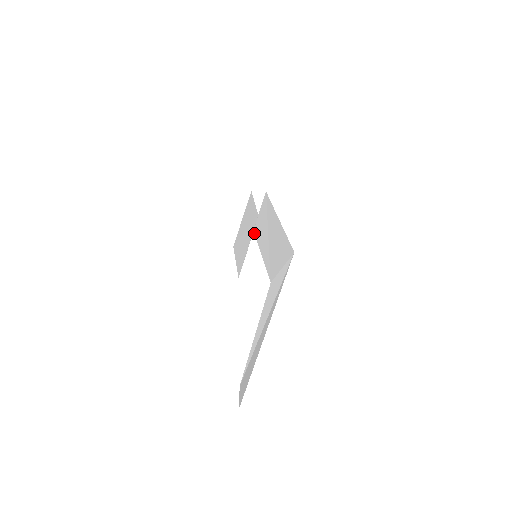
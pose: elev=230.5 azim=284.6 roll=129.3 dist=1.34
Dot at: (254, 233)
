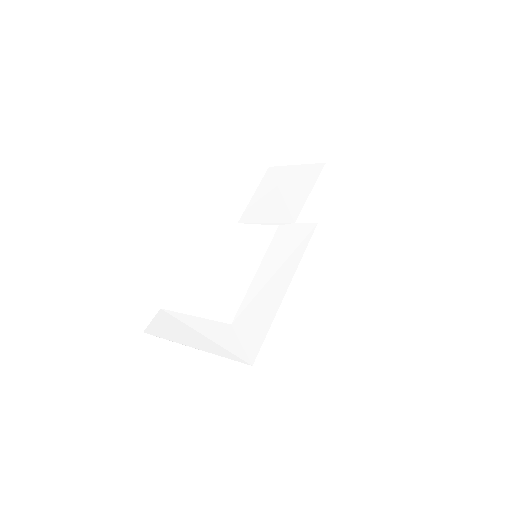
Dot at: (277, 230)
